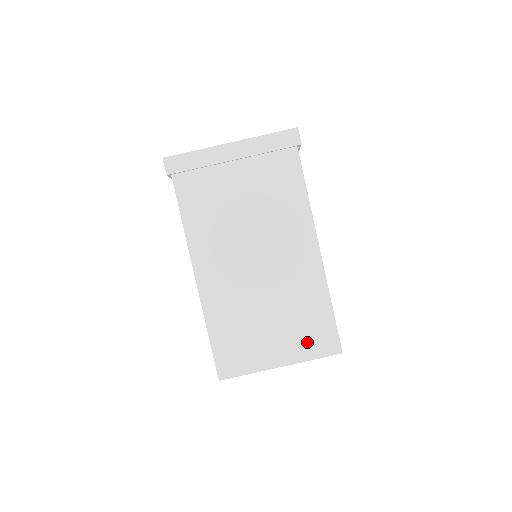
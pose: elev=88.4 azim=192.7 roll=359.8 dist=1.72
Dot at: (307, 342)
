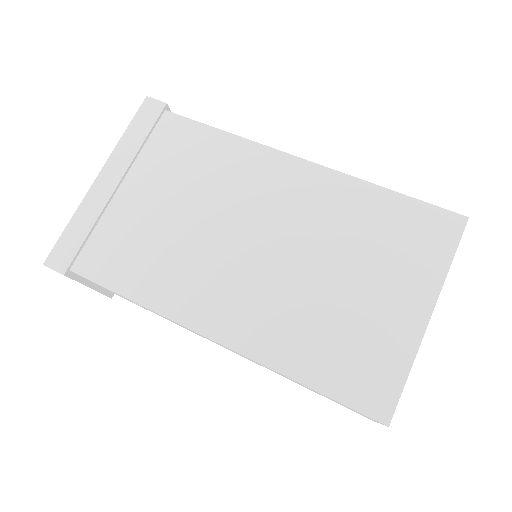
Dot at: (418, 254)
